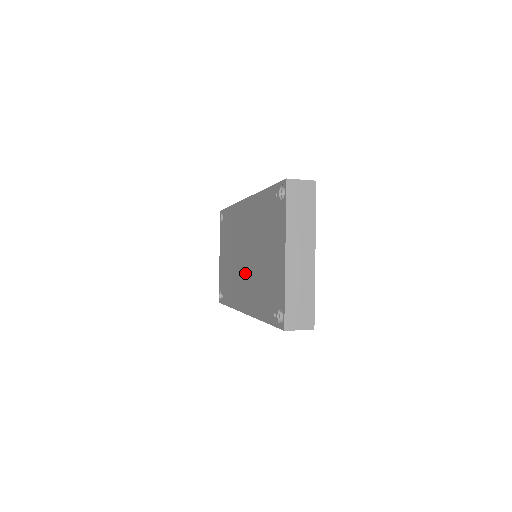
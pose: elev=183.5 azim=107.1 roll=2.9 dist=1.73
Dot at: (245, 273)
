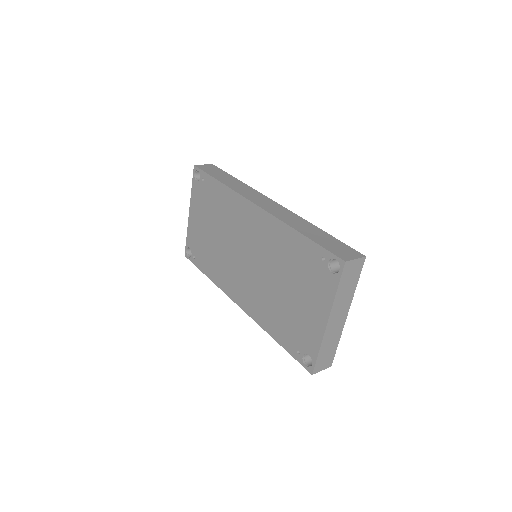
Dot at: (246, 275)
